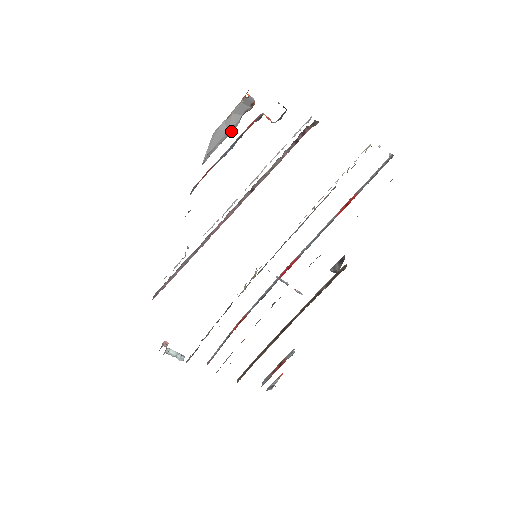
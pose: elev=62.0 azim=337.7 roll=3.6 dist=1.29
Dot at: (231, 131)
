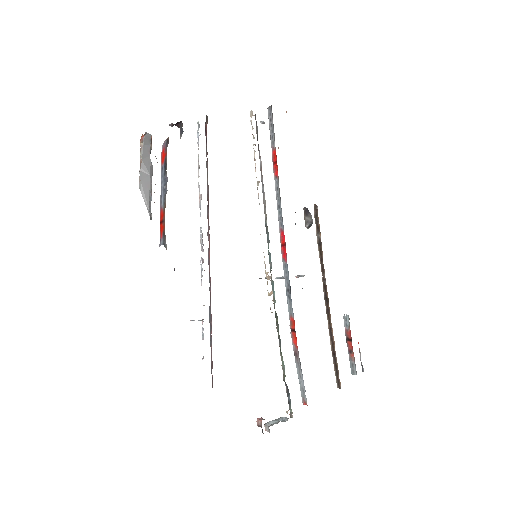
Dot at: (151, 175)
